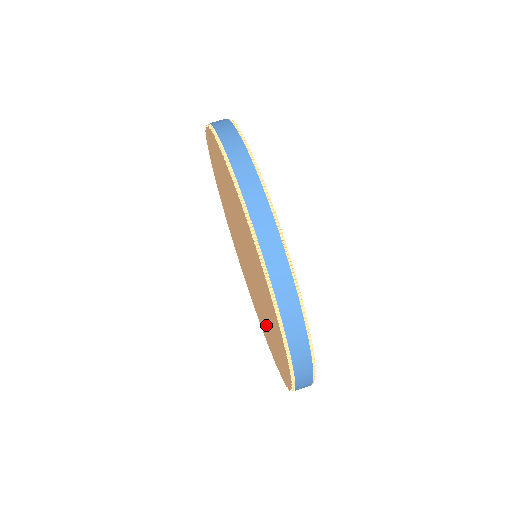
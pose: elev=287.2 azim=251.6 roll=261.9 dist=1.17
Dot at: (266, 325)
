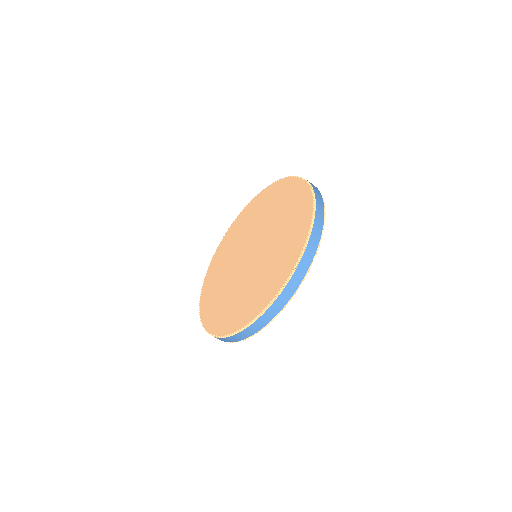
Dot at: (226, 262)
